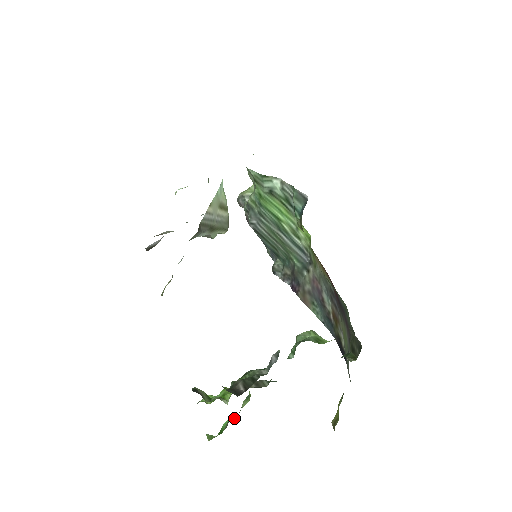
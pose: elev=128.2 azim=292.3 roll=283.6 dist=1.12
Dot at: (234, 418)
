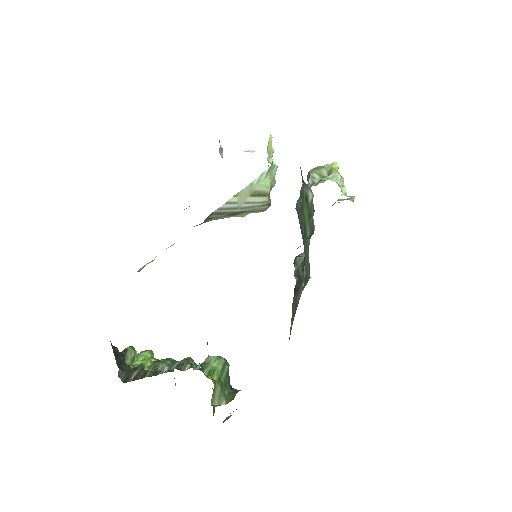
Dot at: (170, 370)
